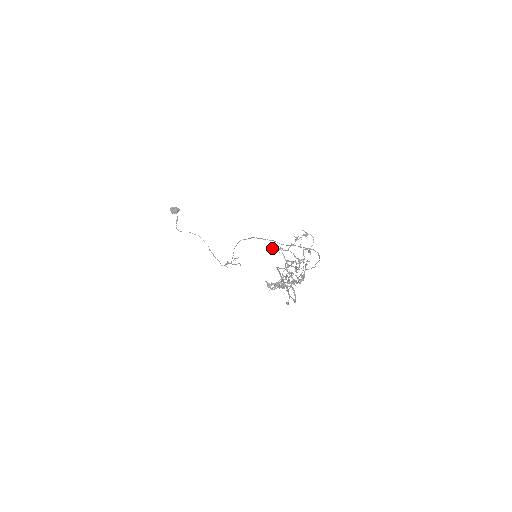
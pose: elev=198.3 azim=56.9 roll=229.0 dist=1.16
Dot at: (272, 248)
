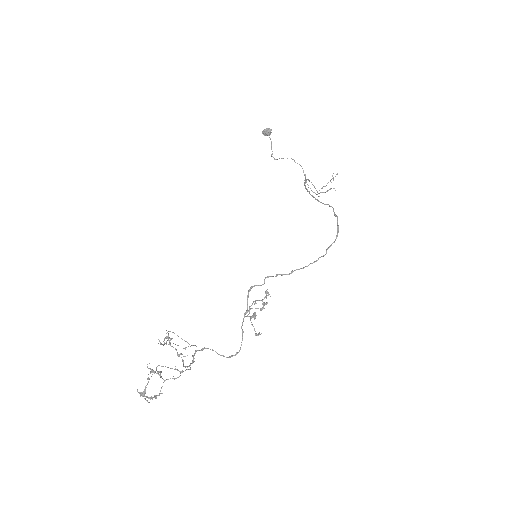
Dot at: occluded
